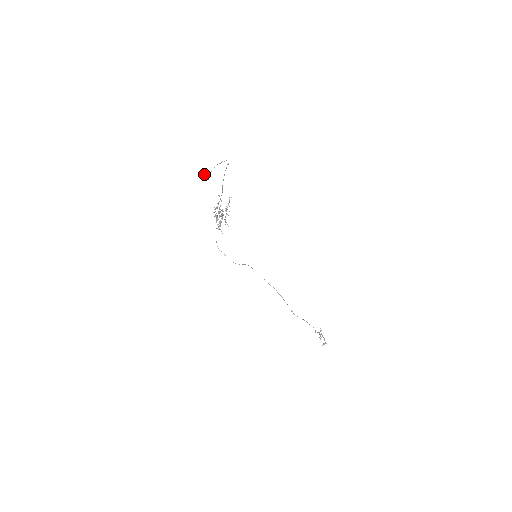
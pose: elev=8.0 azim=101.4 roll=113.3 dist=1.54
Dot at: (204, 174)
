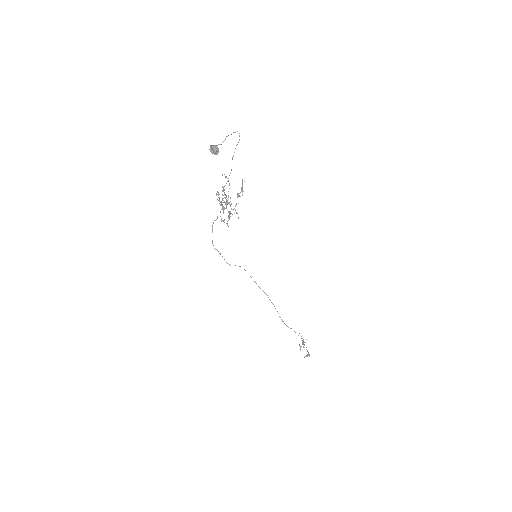
Dot at: (212, 147)
